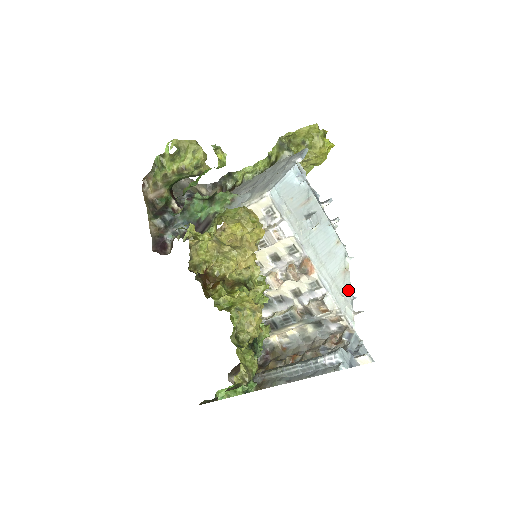
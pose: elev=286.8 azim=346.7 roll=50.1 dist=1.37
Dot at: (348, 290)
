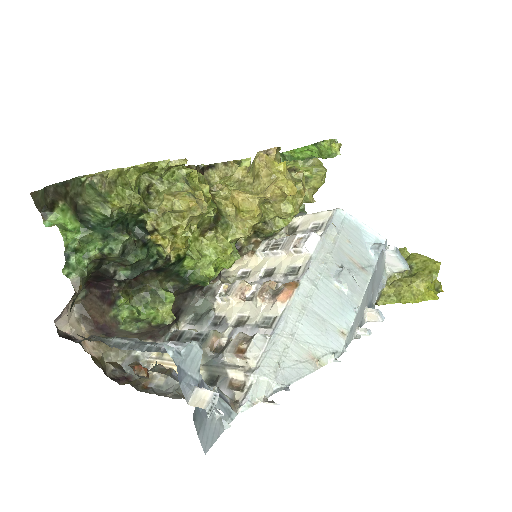
Dot at: (292, 375)
